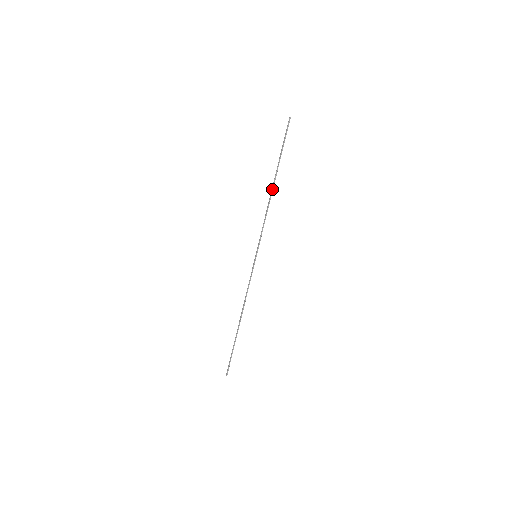
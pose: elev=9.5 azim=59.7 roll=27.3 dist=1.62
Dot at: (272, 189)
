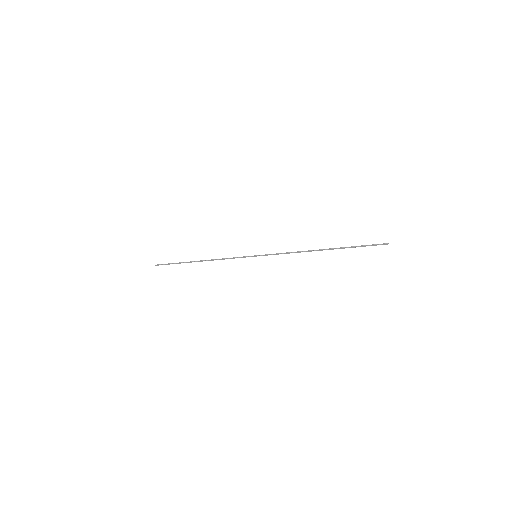
Dot at: occluded
